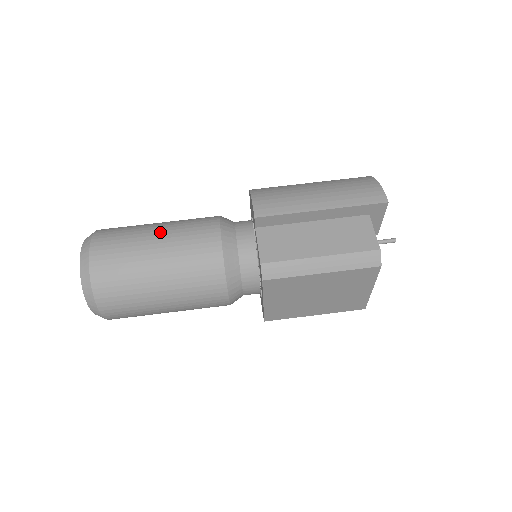
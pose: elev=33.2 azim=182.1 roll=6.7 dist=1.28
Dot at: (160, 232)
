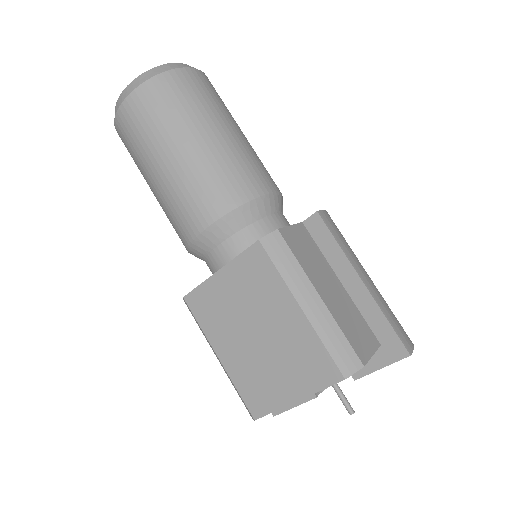
Dot at: (244, 135)
